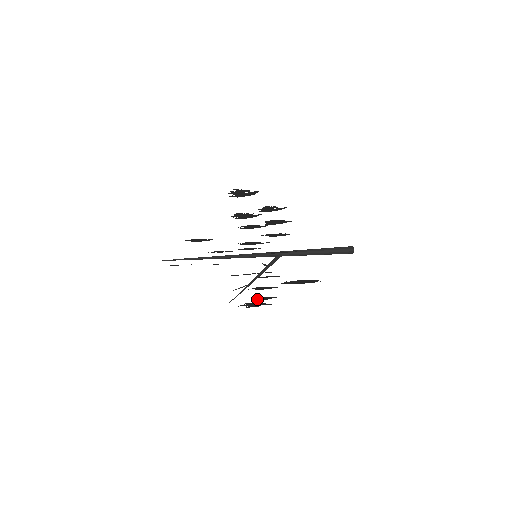
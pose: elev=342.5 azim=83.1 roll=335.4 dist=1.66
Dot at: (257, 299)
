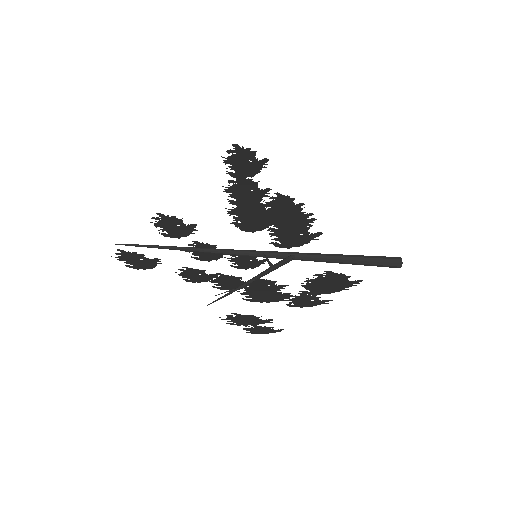
Dot at: (252, 327)
